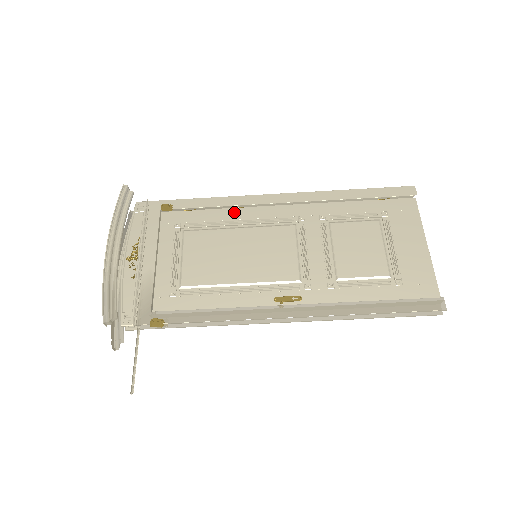
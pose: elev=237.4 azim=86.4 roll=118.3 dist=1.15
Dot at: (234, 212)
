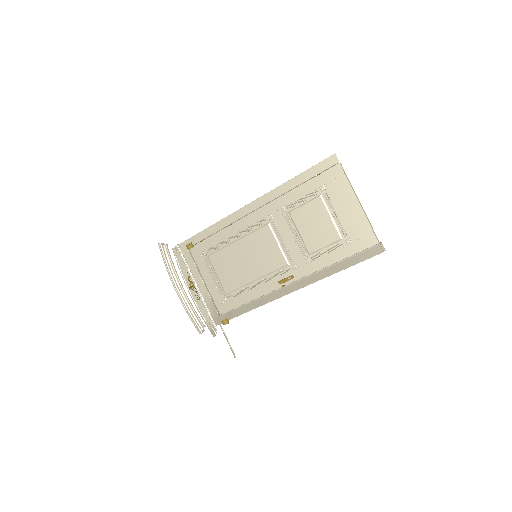
Dot at: (228, 230)
